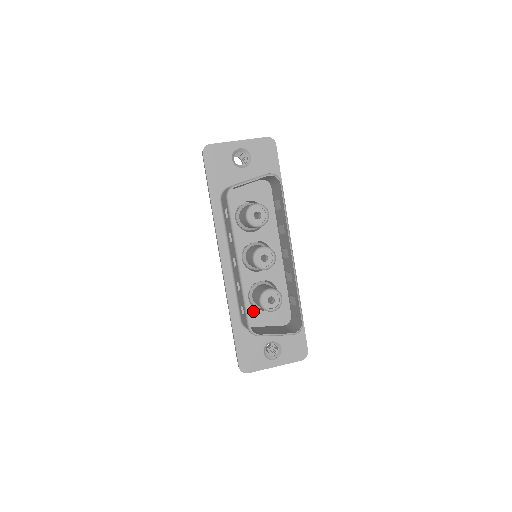
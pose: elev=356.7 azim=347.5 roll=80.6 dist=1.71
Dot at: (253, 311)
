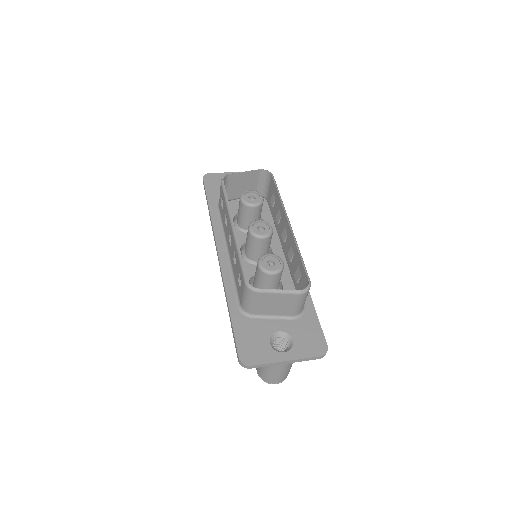
Dot at: occluded
